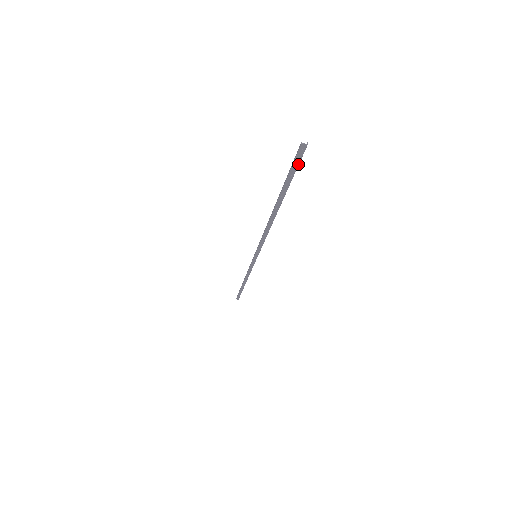
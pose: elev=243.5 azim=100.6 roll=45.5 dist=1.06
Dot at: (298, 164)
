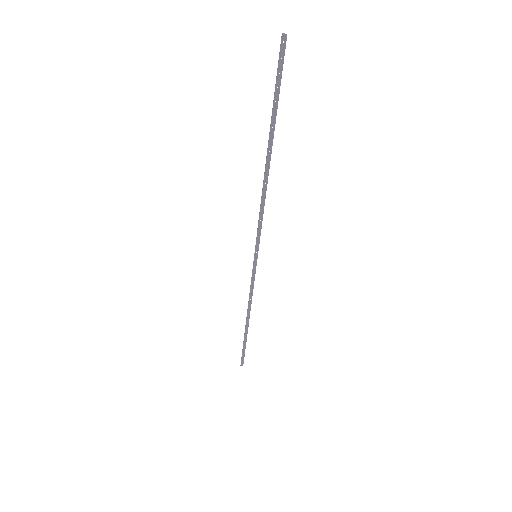
Dot at: (282, 67)
